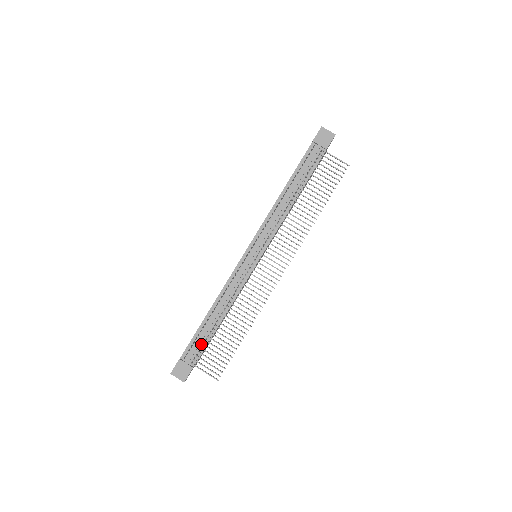
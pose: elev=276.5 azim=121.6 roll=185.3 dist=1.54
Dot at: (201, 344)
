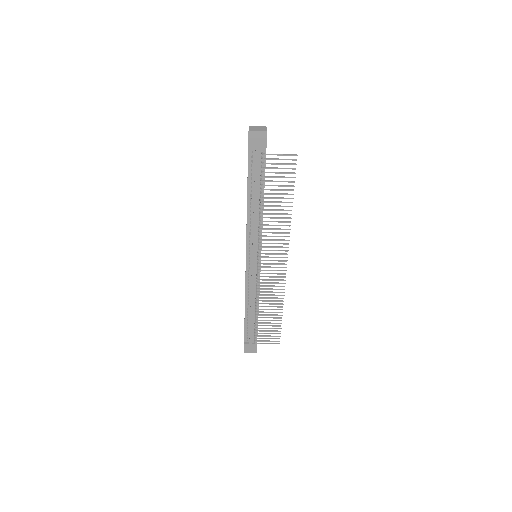
Dot at: (253, 329)
